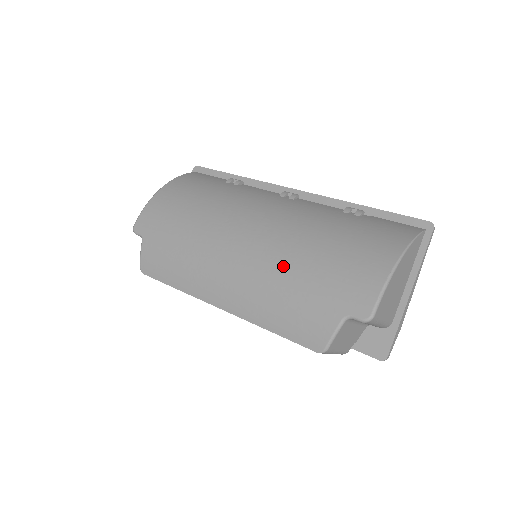
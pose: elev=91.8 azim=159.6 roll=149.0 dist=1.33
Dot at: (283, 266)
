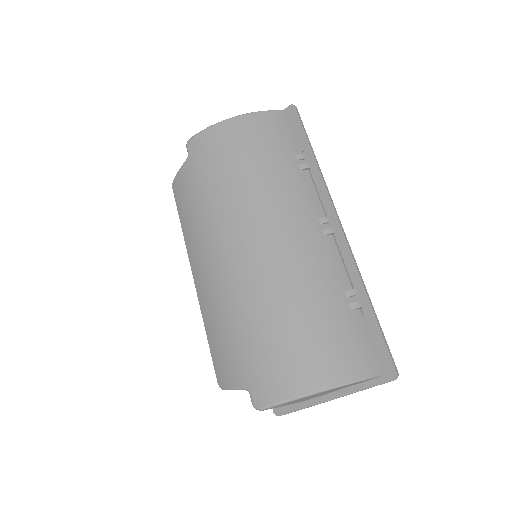
Dot at: (246, 303)
